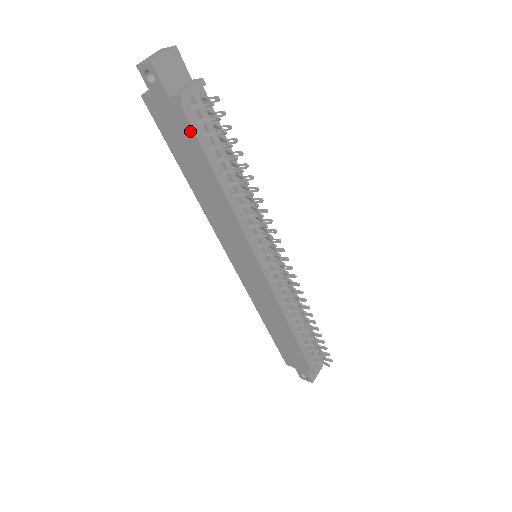
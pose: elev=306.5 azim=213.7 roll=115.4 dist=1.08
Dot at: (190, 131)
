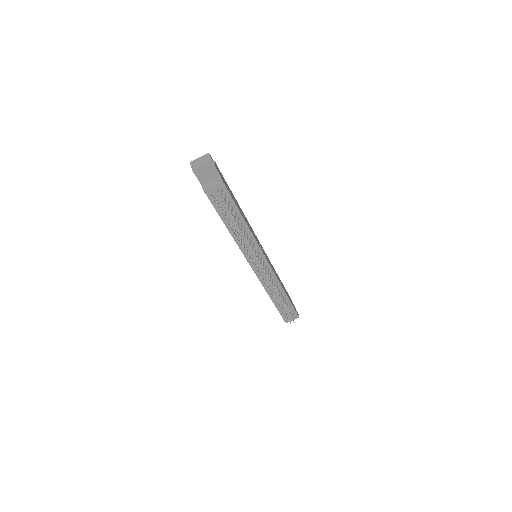
Dot at: (211, 202)
